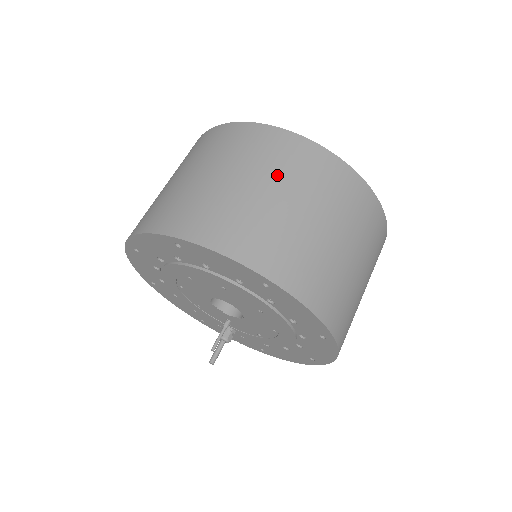
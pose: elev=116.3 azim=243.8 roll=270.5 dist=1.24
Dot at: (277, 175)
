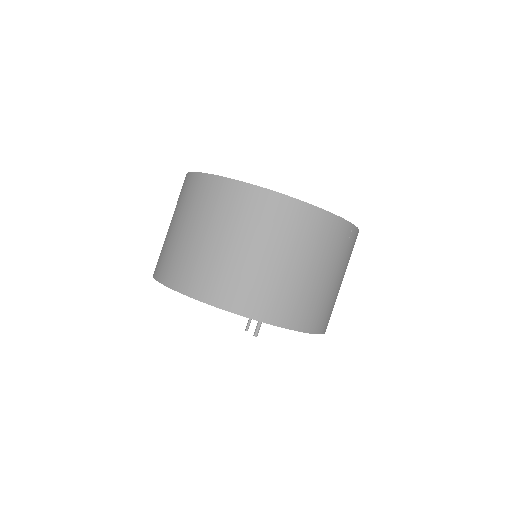
Dot at: (211, 220)
